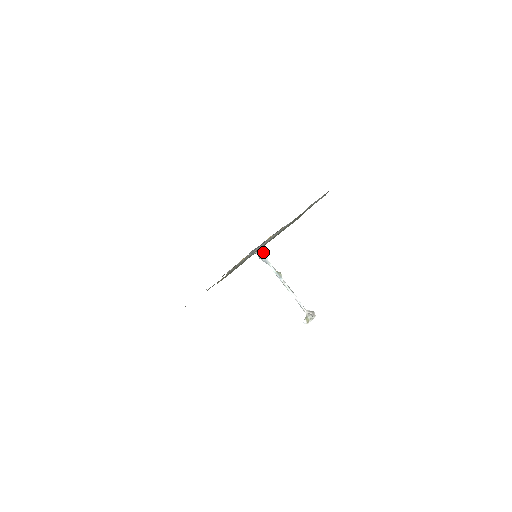
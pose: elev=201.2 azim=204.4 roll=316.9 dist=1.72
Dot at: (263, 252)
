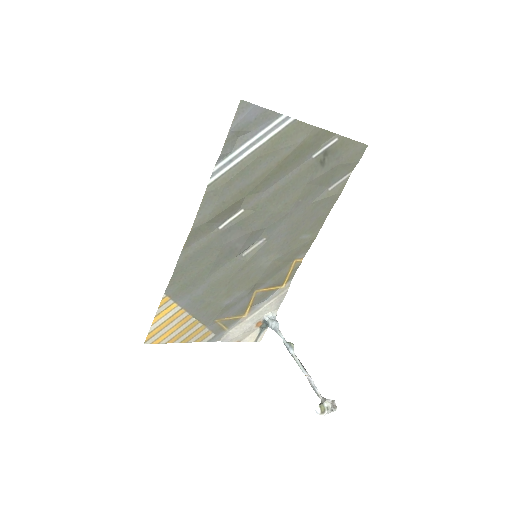
Dot at: (274, 318)
